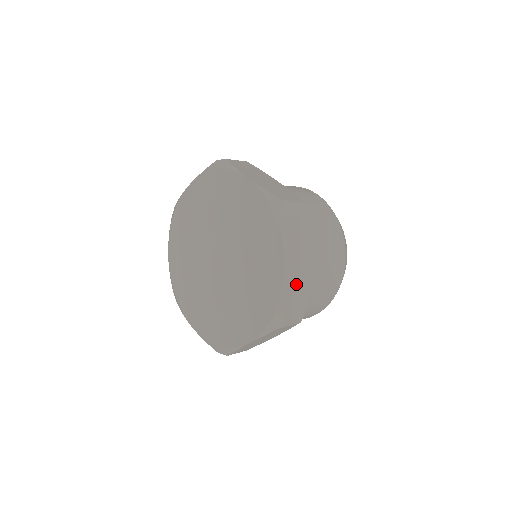
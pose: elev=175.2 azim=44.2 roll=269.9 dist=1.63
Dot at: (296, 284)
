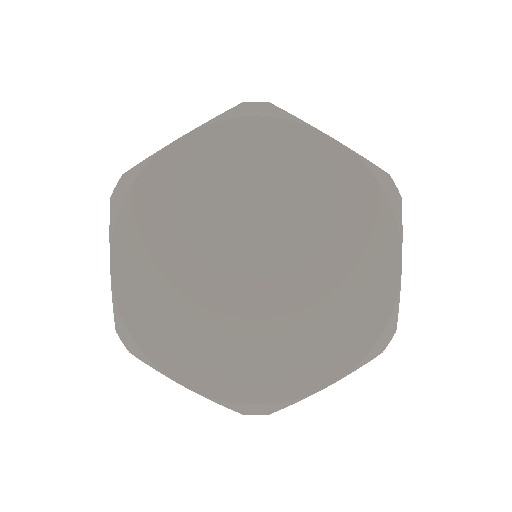
Dot at: occluded
